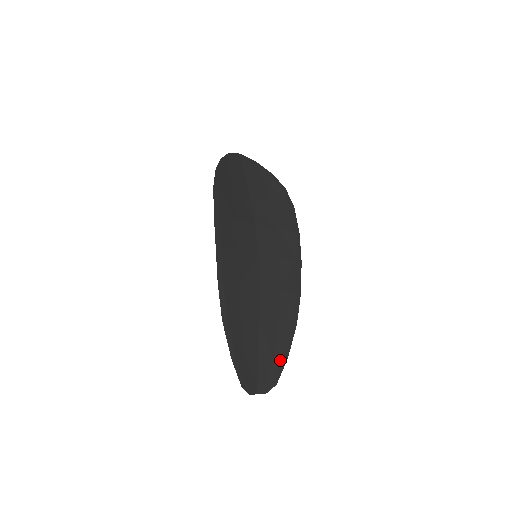
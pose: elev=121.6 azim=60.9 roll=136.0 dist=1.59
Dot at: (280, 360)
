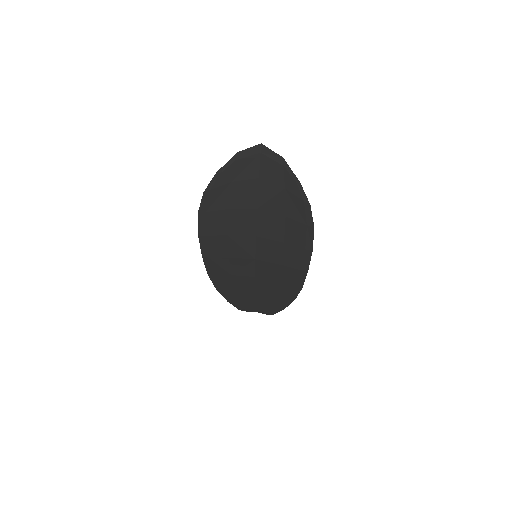
Dot at: (276, 309)
